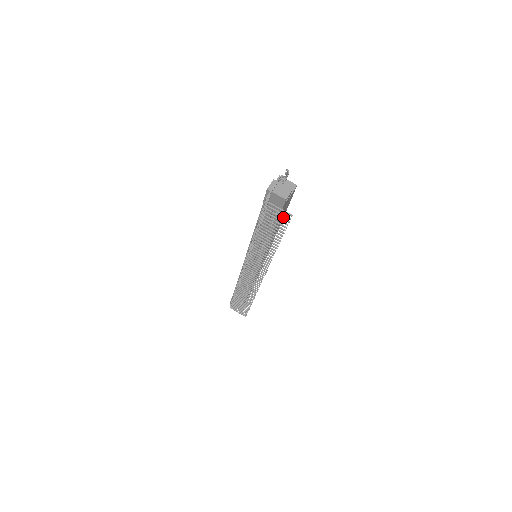
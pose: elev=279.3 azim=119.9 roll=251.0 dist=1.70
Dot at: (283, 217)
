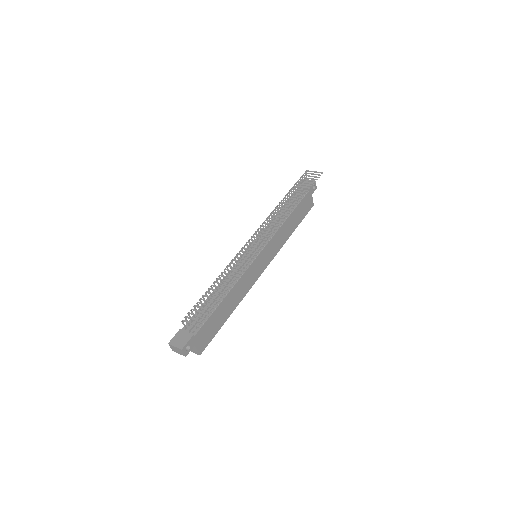
Dot at: occluded
